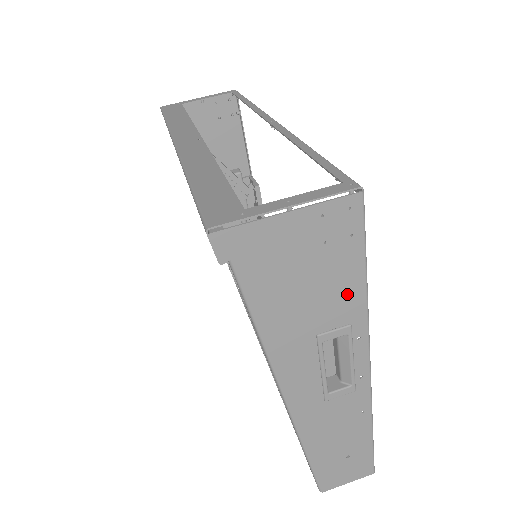
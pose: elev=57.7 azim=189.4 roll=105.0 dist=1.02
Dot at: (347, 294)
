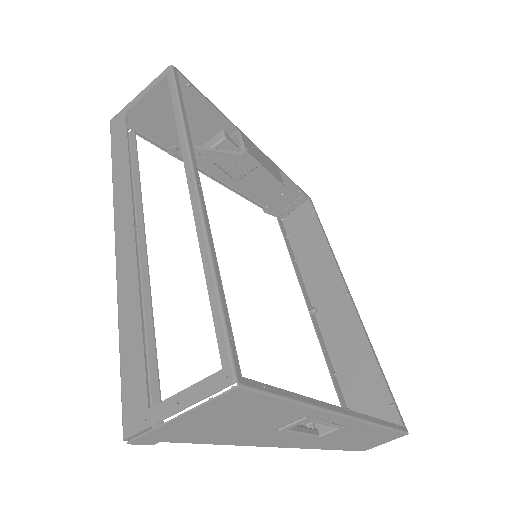
Dot at: (285, 412)
